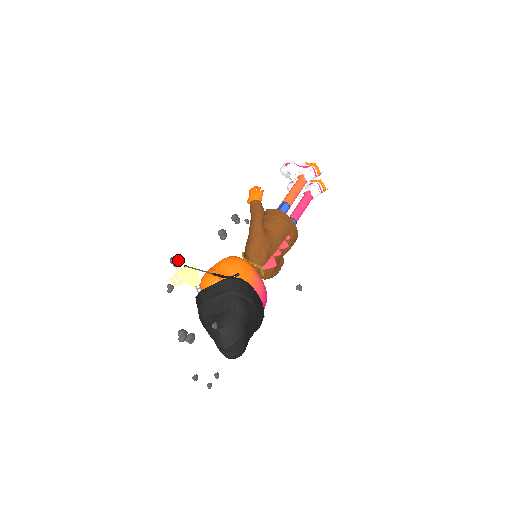
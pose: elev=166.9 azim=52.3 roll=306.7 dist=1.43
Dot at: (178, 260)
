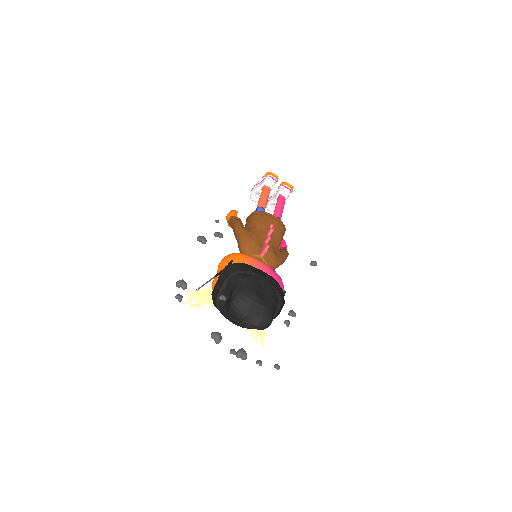
Dot at: (183, 282)
